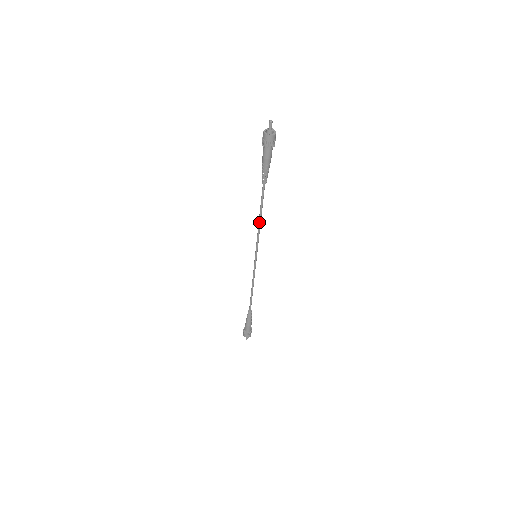
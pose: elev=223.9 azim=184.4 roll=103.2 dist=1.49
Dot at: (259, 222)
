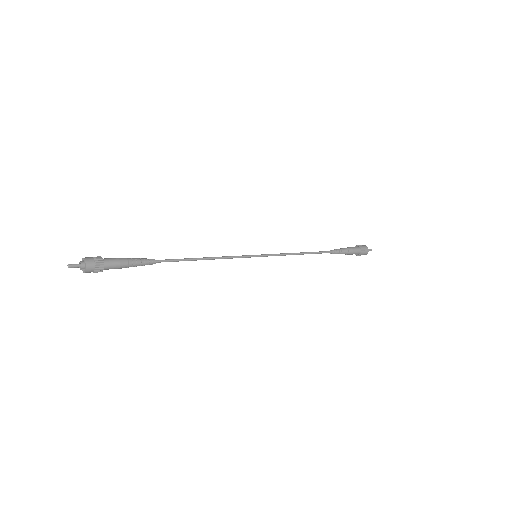
Dot at: (208, 259)
